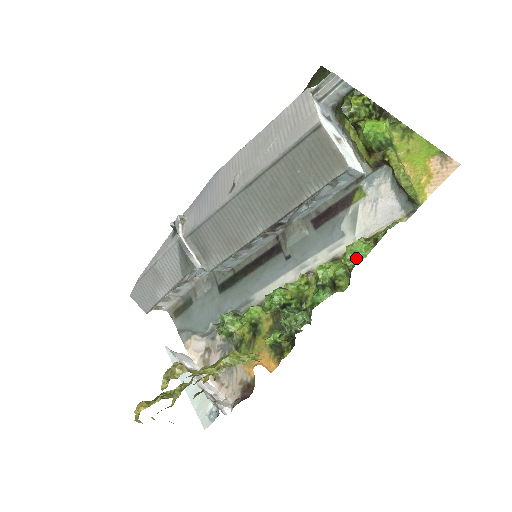
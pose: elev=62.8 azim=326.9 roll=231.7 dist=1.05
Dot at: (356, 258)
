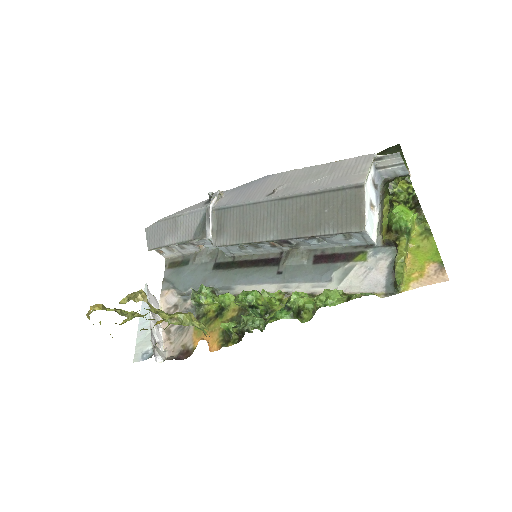
Dot at: (326, 302)
